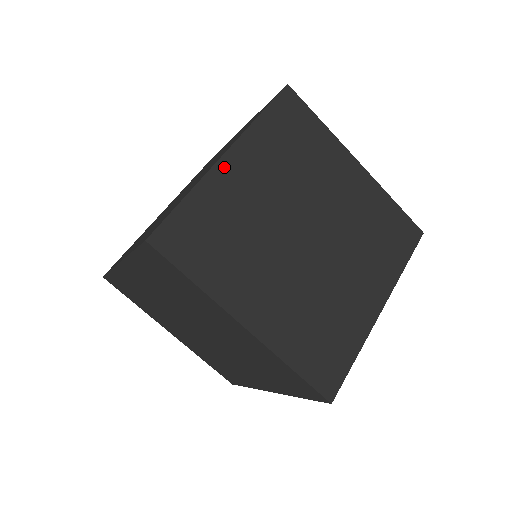
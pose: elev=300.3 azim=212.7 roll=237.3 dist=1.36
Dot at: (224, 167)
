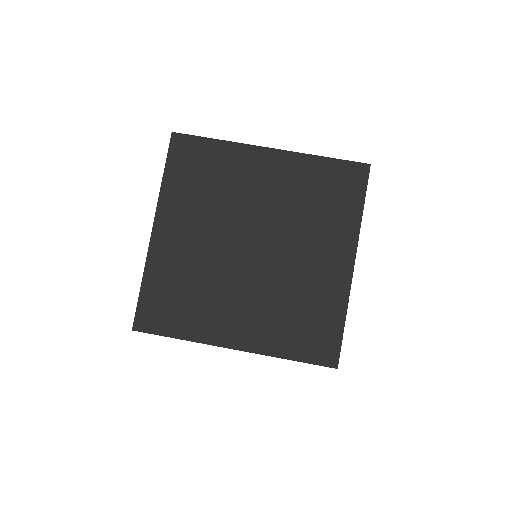
Dot at: (157, 240)
